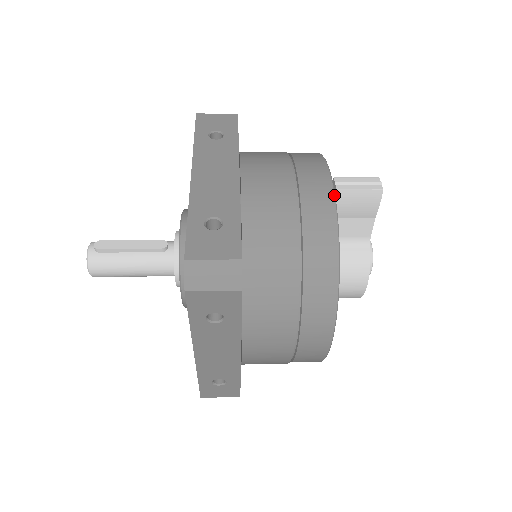
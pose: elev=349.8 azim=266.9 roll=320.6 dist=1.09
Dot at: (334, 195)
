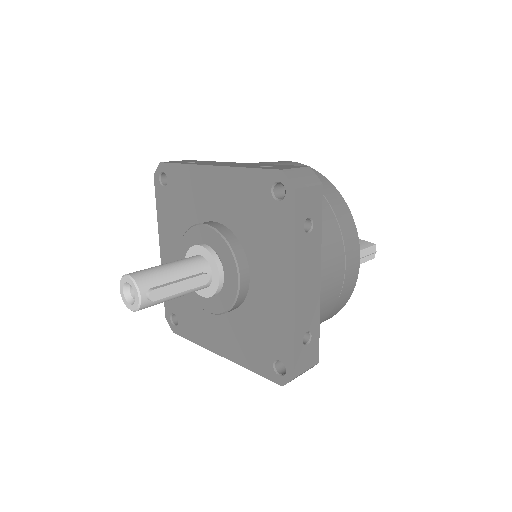
Dot at: occluded
